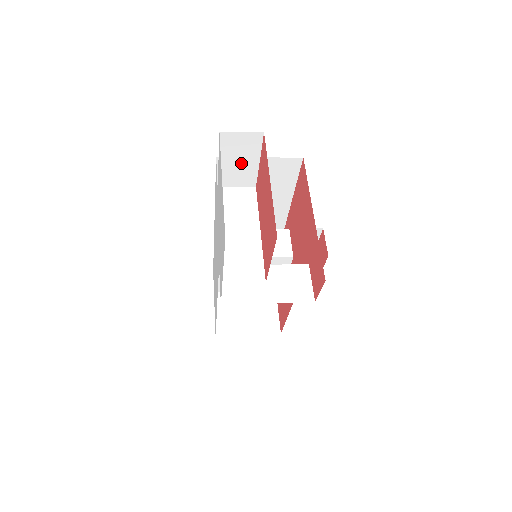
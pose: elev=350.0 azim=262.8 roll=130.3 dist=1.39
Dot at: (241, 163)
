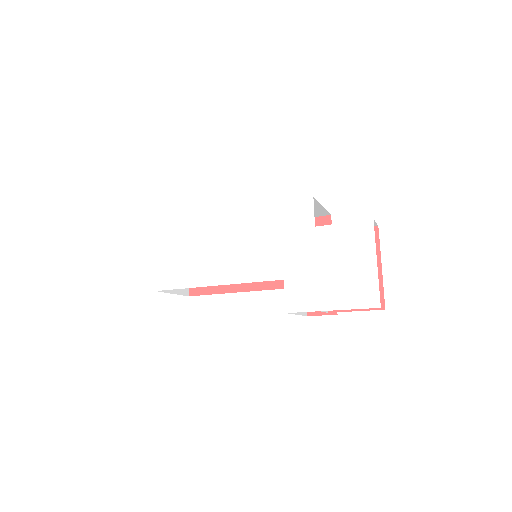
Dot at: occluded
